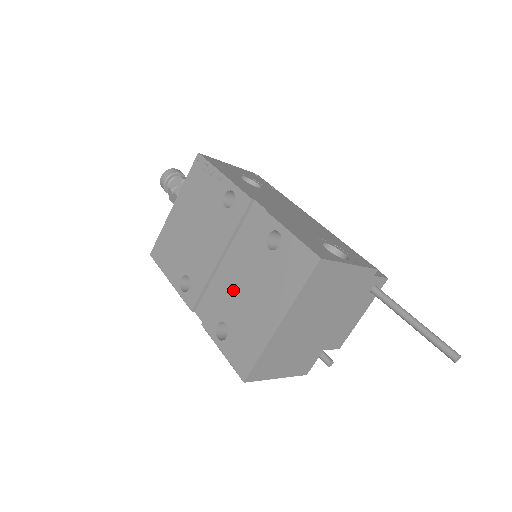
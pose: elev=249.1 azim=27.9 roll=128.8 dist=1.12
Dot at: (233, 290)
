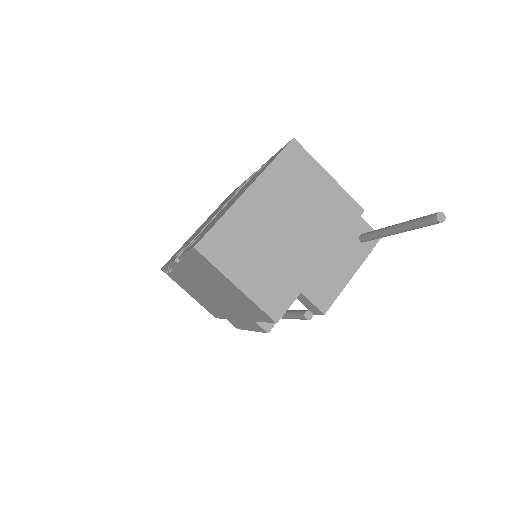
Dot at: occluded
